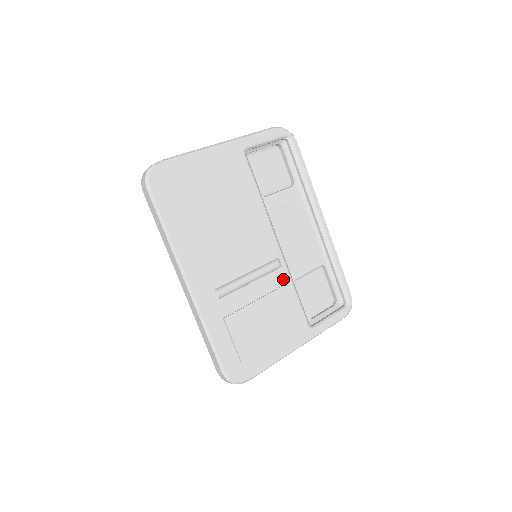
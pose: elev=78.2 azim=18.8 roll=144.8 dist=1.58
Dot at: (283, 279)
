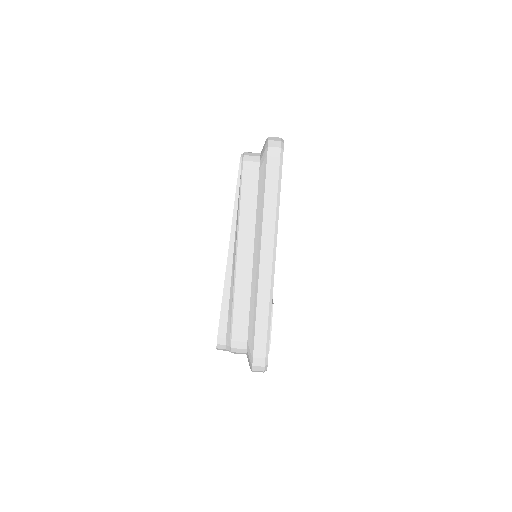
Dot at: occluded
